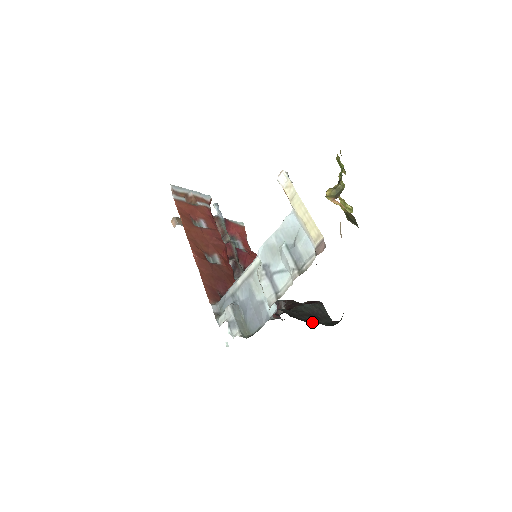
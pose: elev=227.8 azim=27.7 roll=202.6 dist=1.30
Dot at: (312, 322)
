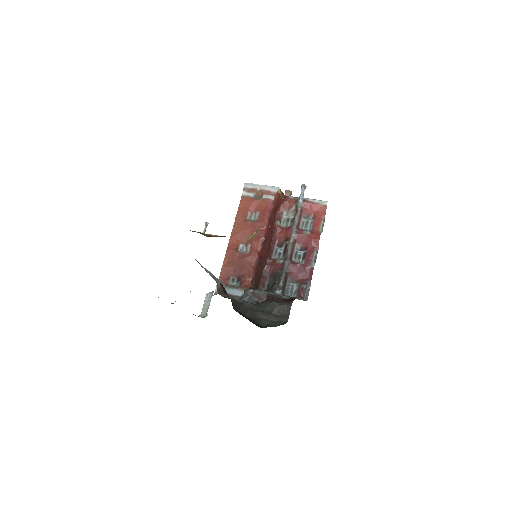
Dot at: (254, 320)
